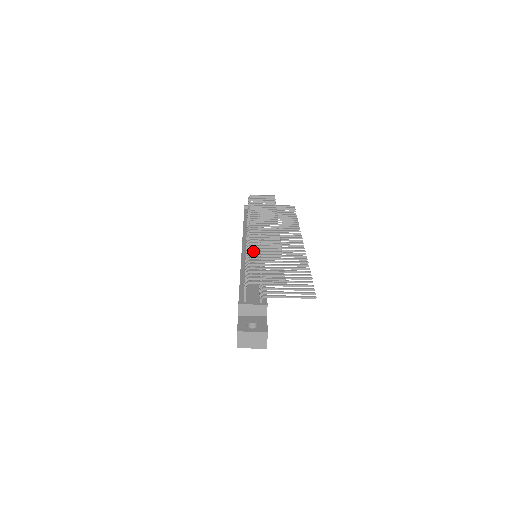
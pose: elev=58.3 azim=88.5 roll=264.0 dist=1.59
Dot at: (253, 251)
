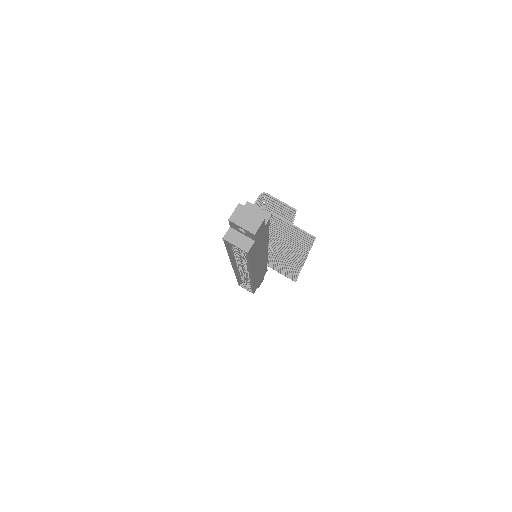
Dot at: occluded
